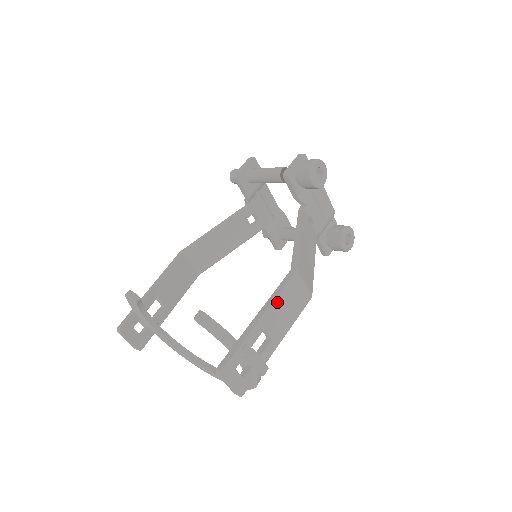
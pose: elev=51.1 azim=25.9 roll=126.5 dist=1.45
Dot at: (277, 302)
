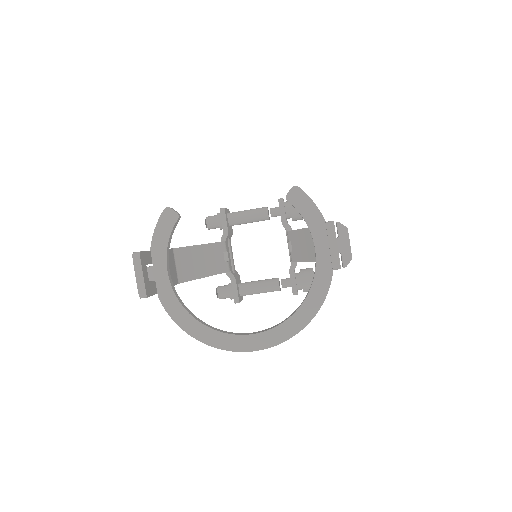
Dot at: occluded
